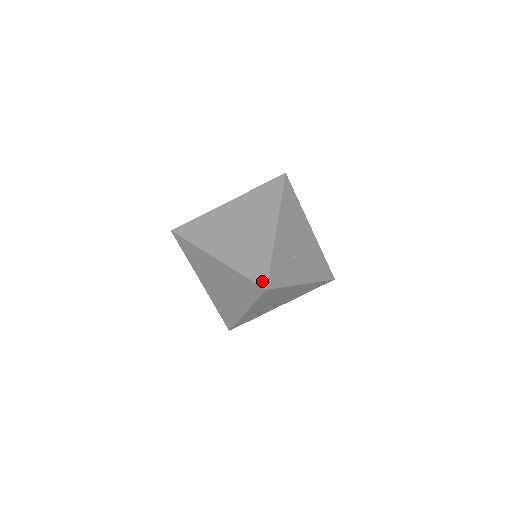
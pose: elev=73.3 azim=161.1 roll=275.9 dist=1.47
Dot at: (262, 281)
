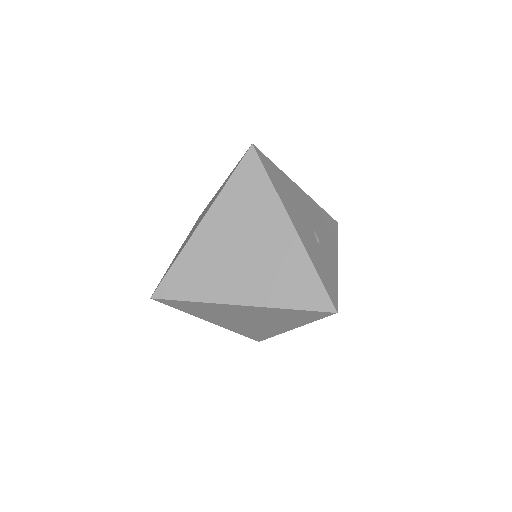
Dot at: (325, 305)
